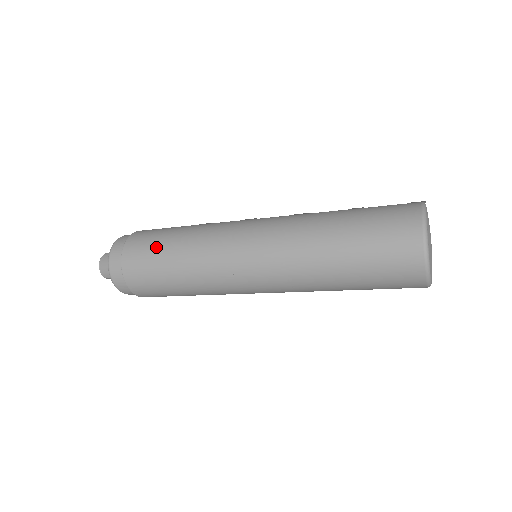
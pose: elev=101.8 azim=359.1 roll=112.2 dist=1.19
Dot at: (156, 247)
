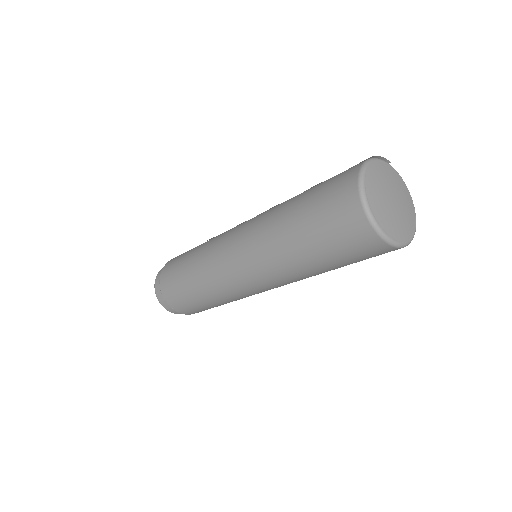
Dot at: (180, 260)
